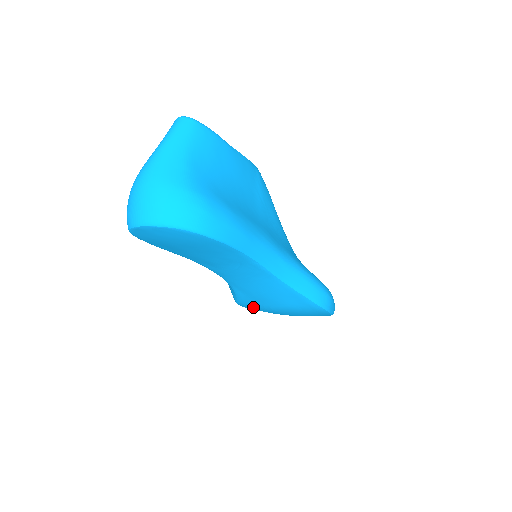
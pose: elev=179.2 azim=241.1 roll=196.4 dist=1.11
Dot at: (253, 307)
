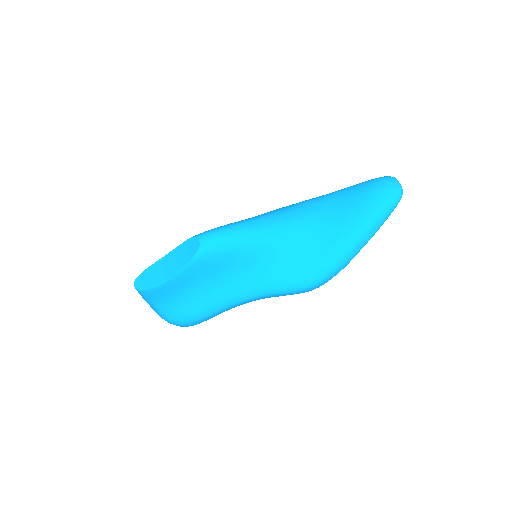
Dot at: occluded
